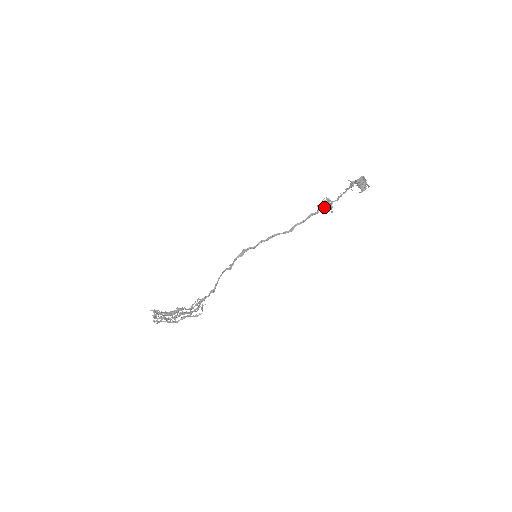
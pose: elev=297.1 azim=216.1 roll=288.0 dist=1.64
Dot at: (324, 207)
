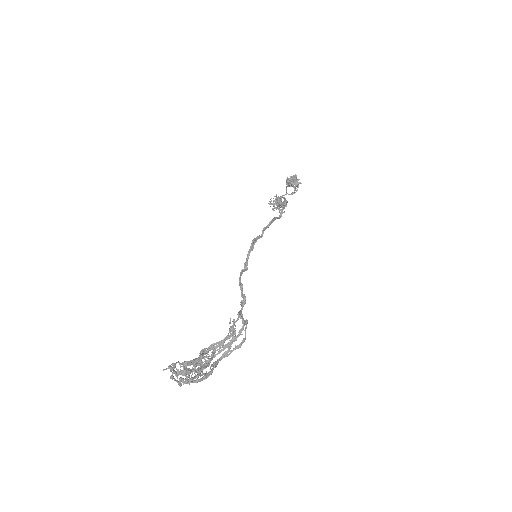
Dot at: (292, 193)
